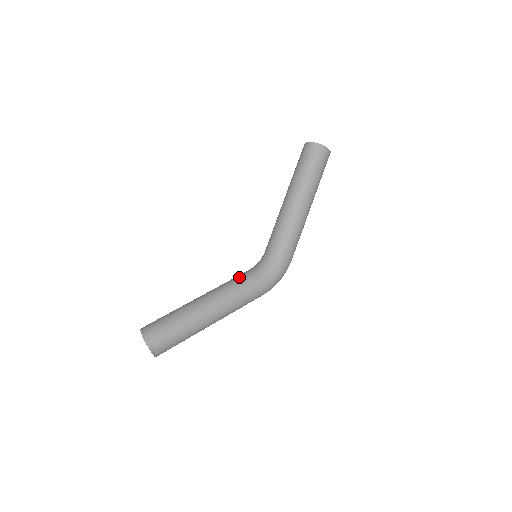
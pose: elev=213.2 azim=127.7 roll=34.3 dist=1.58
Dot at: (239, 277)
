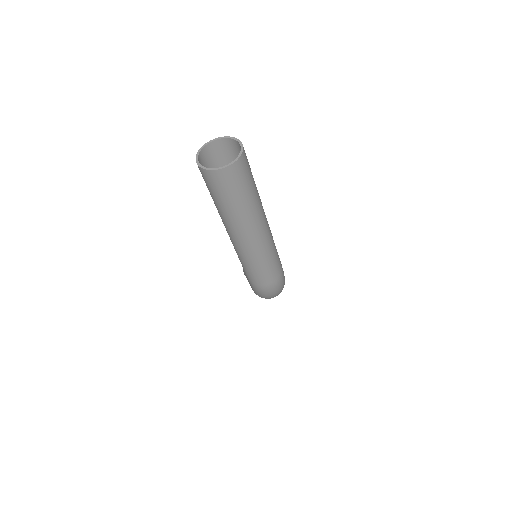
Dot at: occluded
